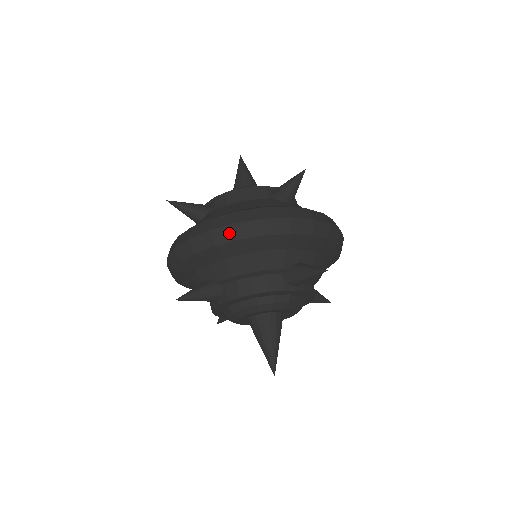
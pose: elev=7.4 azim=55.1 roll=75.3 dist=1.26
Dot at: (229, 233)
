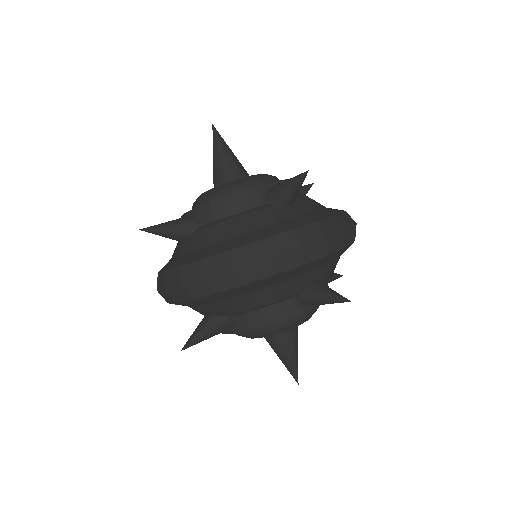
Dot at: (229, 279)
